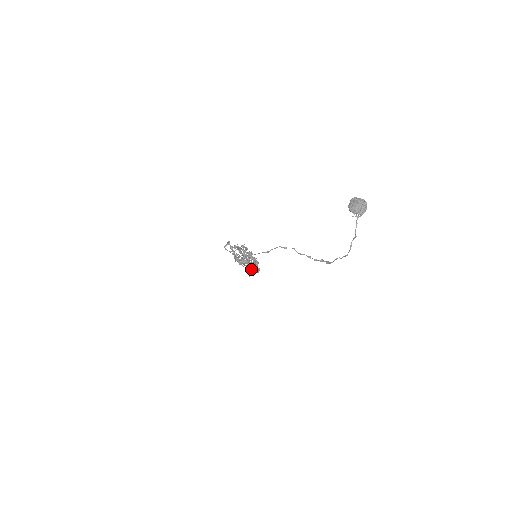
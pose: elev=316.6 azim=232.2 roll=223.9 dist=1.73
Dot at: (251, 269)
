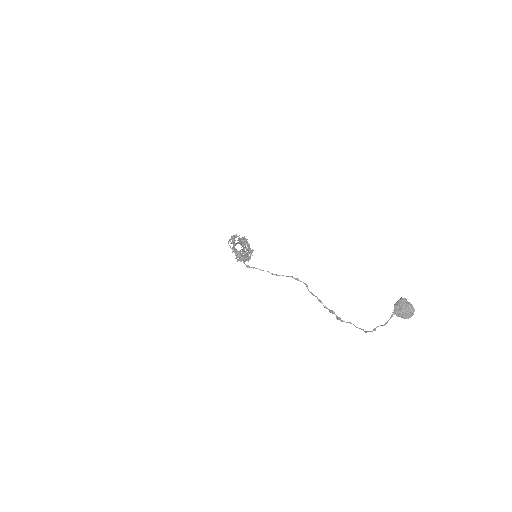
Dot at: occluded
